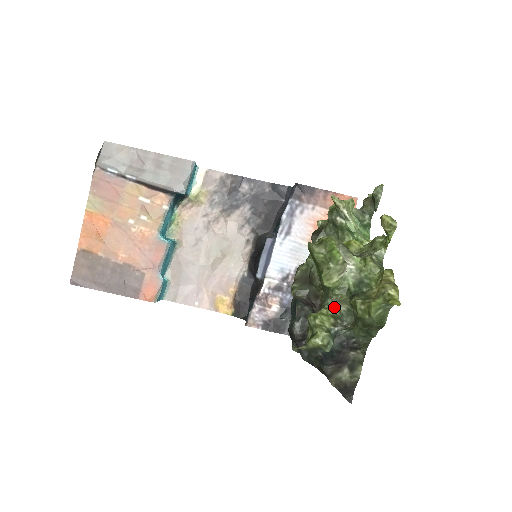
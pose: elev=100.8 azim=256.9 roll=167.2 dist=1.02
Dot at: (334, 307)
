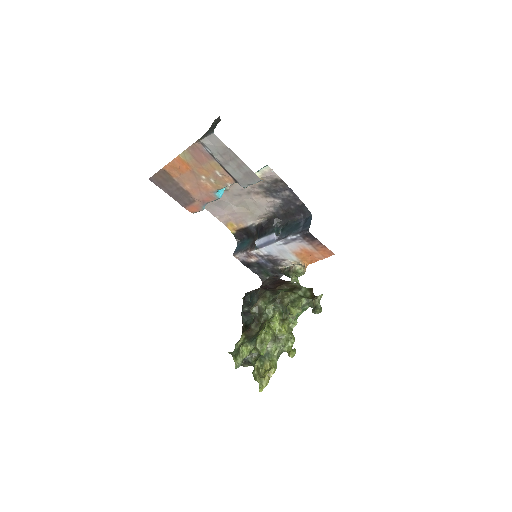
Dot at: occluded
